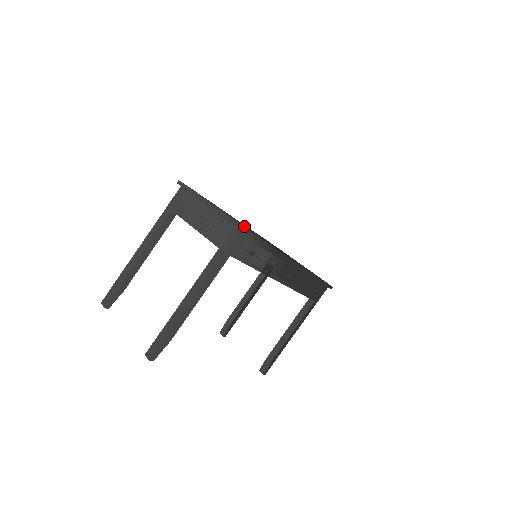
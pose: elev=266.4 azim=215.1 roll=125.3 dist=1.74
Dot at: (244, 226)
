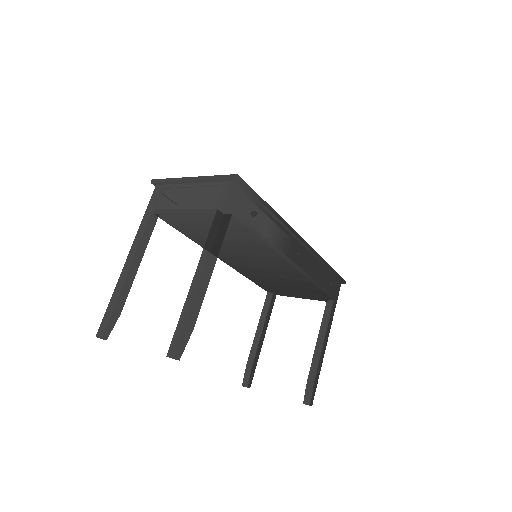
Dot at: occluded
